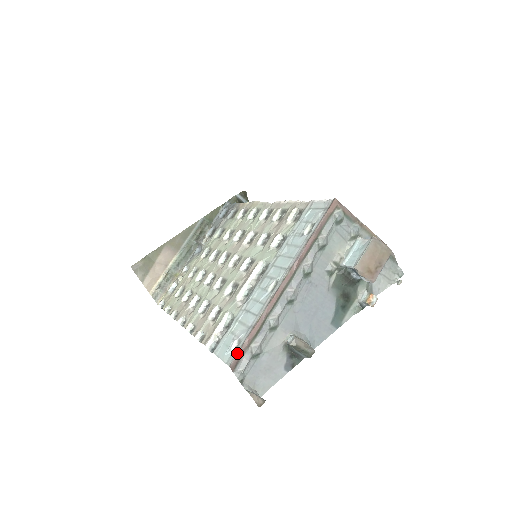
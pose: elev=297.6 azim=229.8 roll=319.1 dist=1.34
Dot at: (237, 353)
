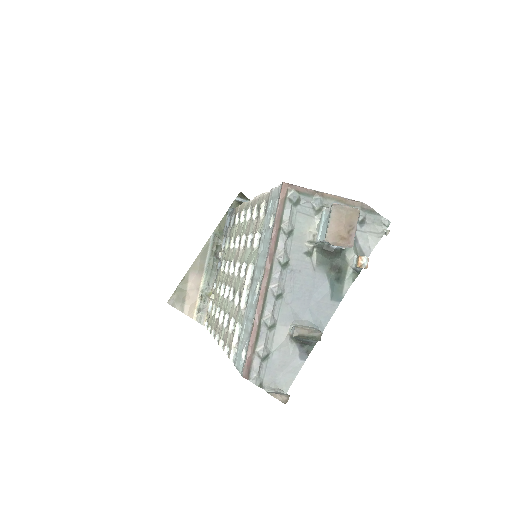
Dot at: (245, 362)
